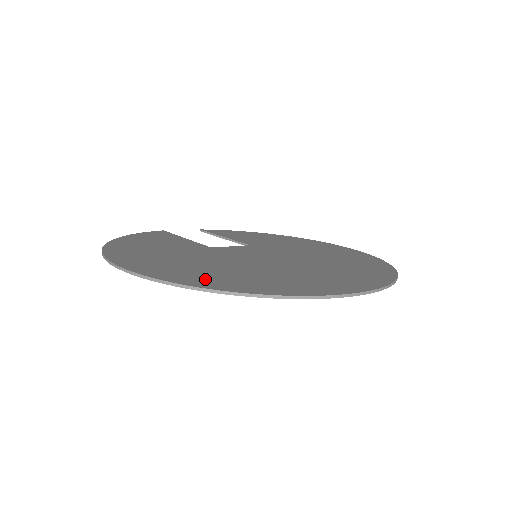
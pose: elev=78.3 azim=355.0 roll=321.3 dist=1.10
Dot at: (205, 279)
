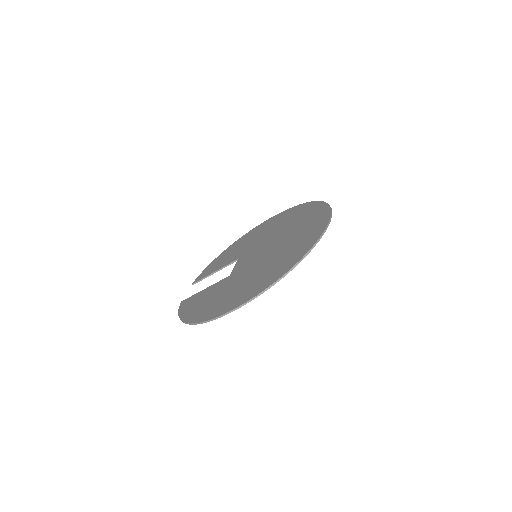
Dot at: (277, 272)
